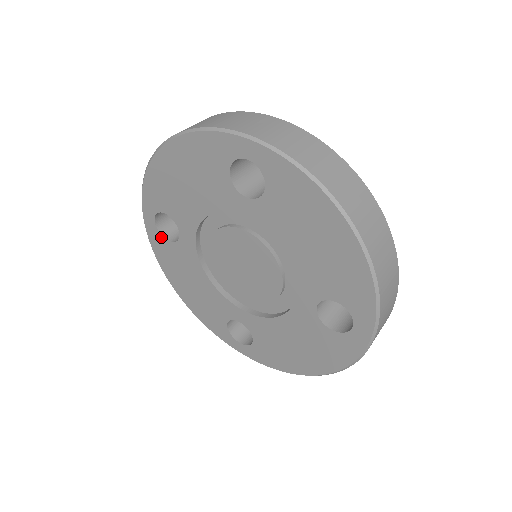
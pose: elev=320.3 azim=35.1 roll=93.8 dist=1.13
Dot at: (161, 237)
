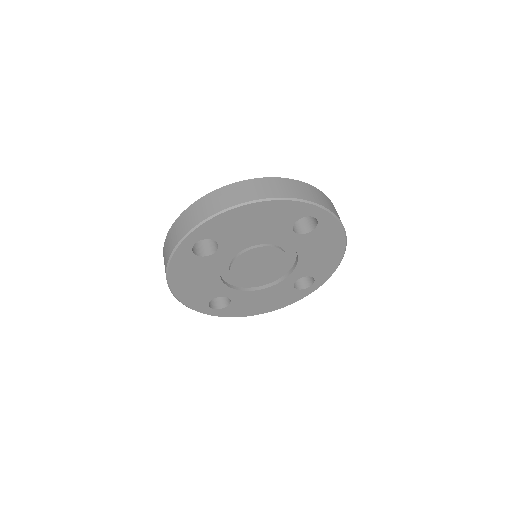
Dot at: (191, 254)
